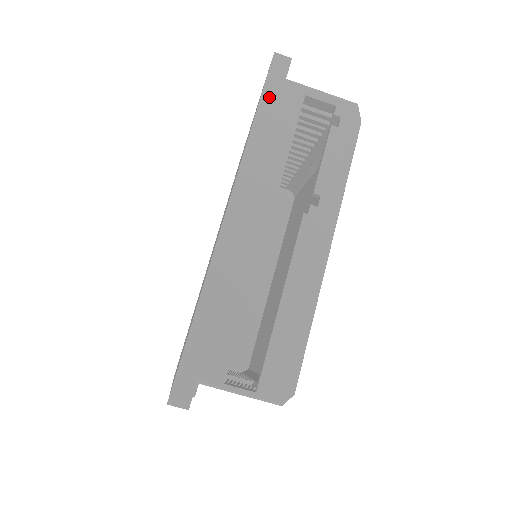
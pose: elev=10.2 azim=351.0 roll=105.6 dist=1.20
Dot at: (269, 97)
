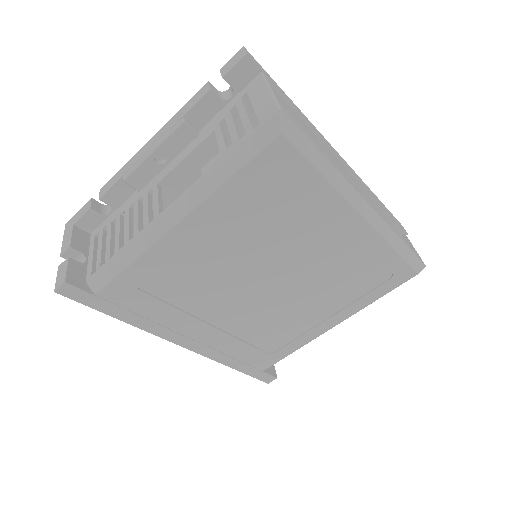
Dot at: (389, 212)
